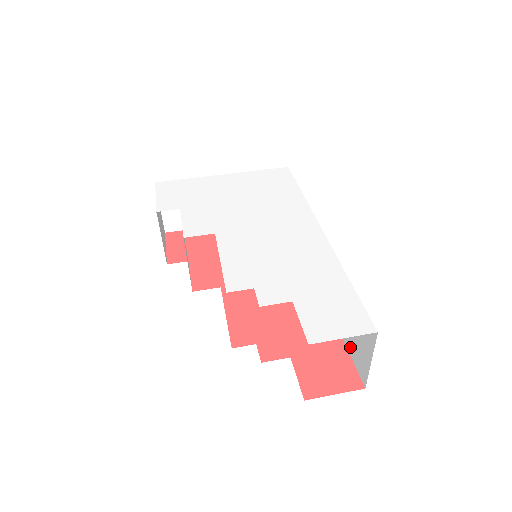
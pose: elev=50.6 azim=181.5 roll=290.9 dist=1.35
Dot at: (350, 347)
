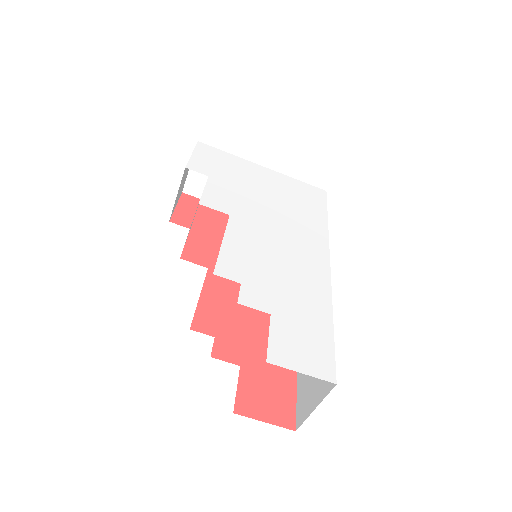
Dot at: (301, 385)
